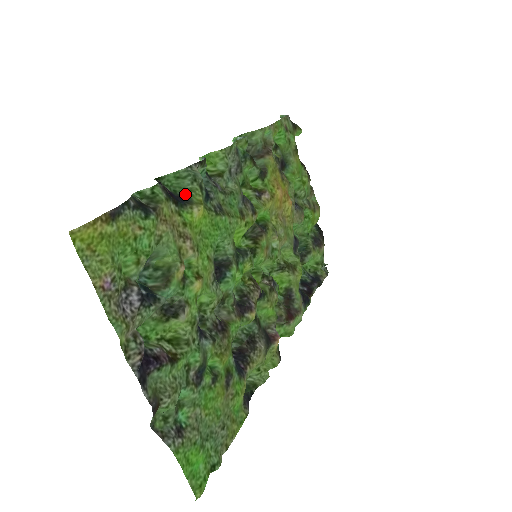
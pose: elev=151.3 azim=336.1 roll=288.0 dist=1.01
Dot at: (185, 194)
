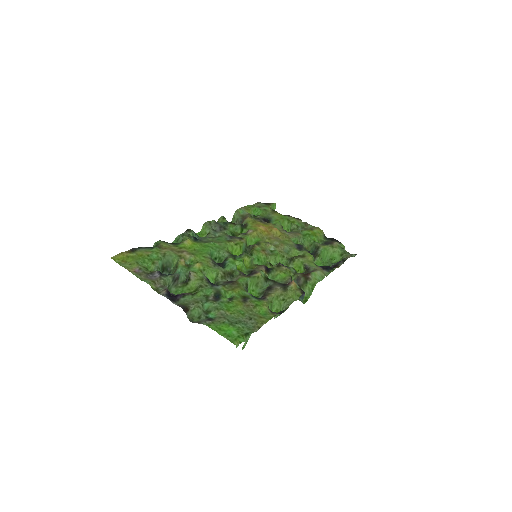
Dot at: occluded
